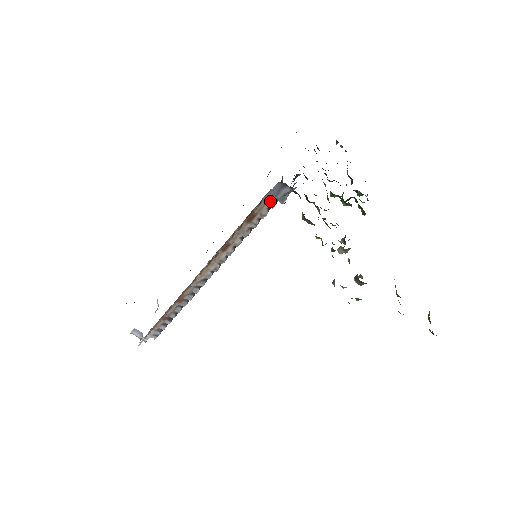
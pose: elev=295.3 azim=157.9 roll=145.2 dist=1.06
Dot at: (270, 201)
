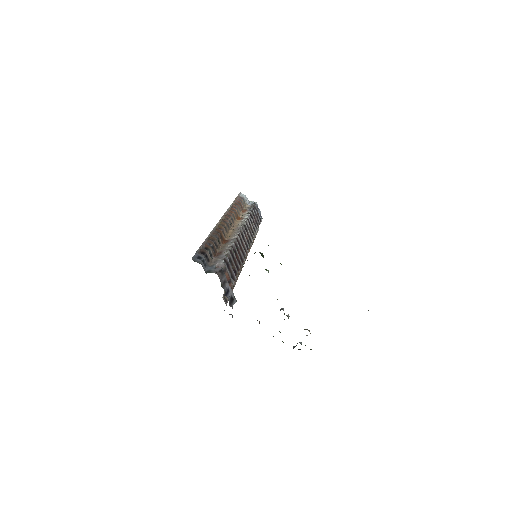
Dot at: occluded
